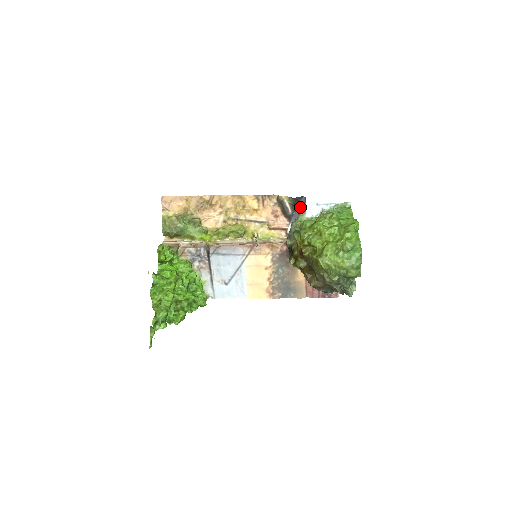
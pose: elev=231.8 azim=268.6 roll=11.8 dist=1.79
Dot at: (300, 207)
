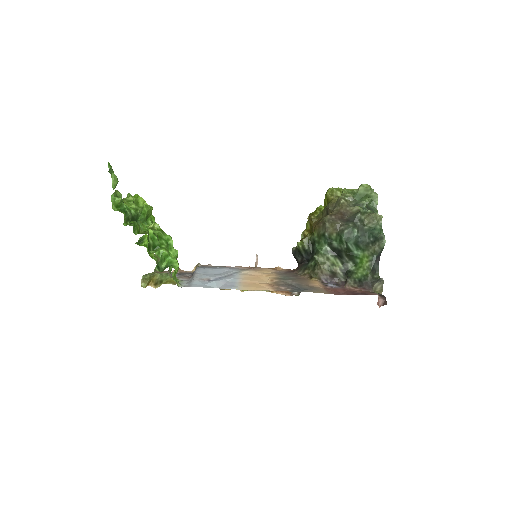
Dot at: occluded
